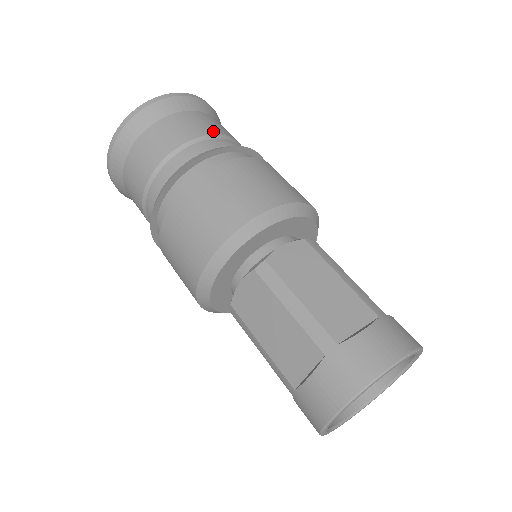
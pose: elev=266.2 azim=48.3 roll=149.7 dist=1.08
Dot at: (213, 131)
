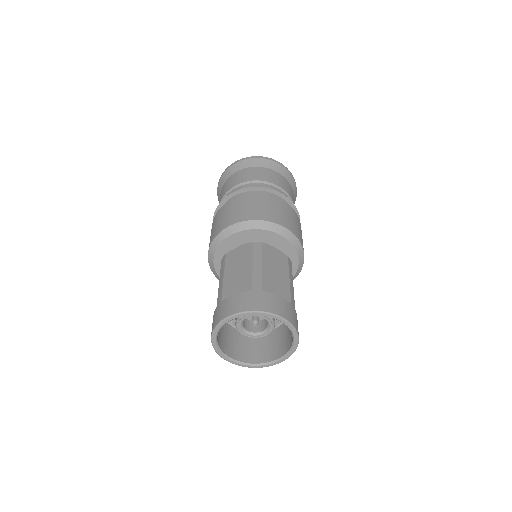
Dot at: (288, 192)
